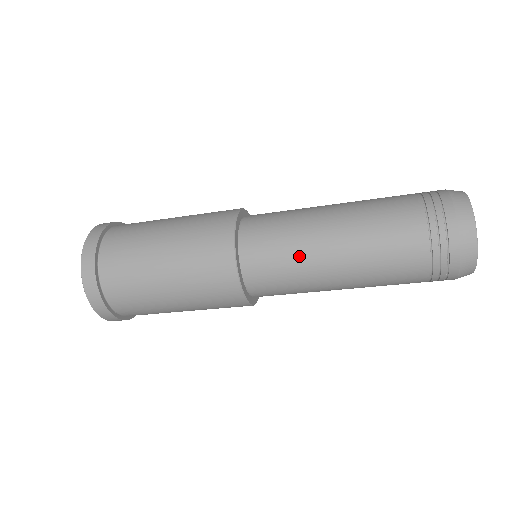
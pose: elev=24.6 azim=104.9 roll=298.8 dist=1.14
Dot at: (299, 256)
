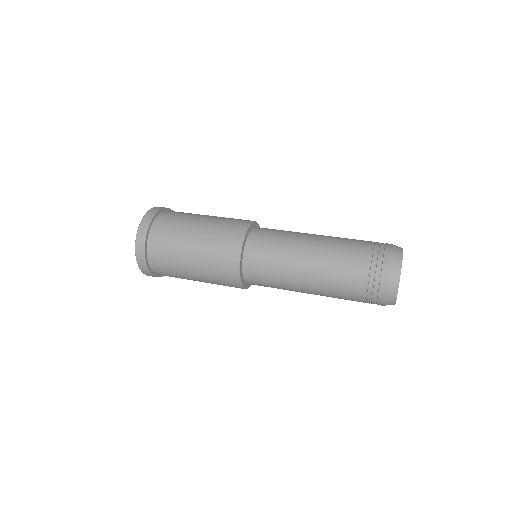
Dot at: (282, 277)
